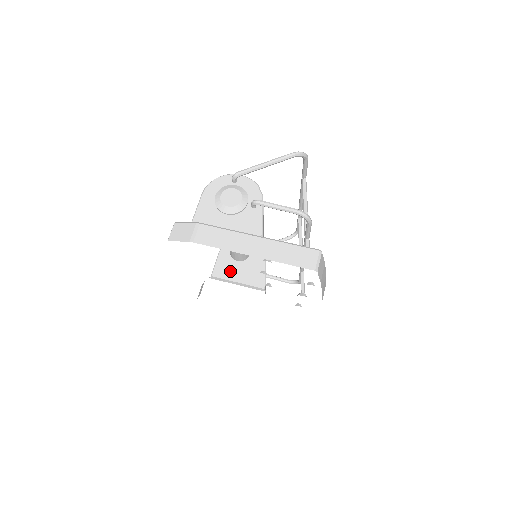
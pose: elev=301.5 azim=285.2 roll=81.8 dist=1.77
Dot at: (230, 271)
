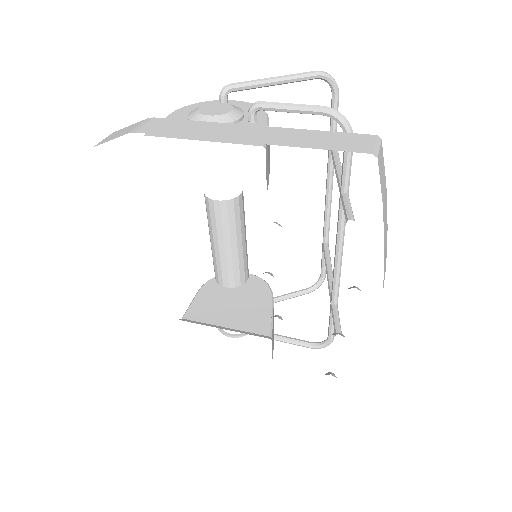
Dot at: (214, 312)
